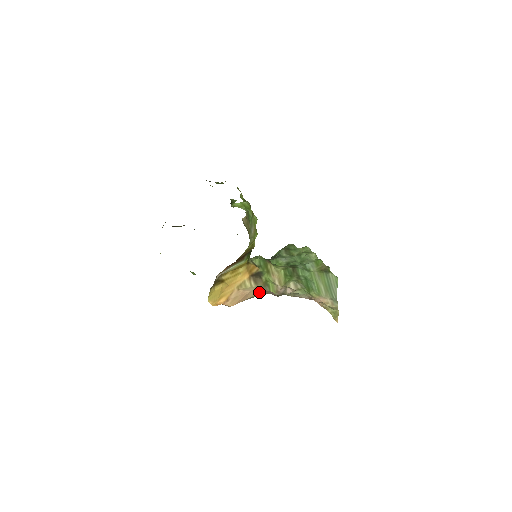
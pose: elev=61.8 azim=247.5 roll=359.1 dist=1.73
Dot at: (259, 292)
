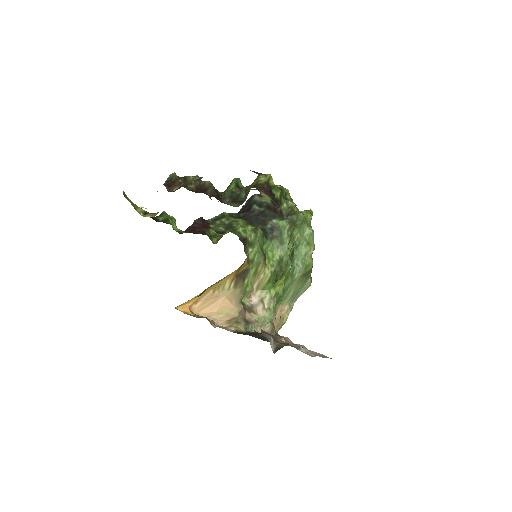
Dot at: (232, 305)
